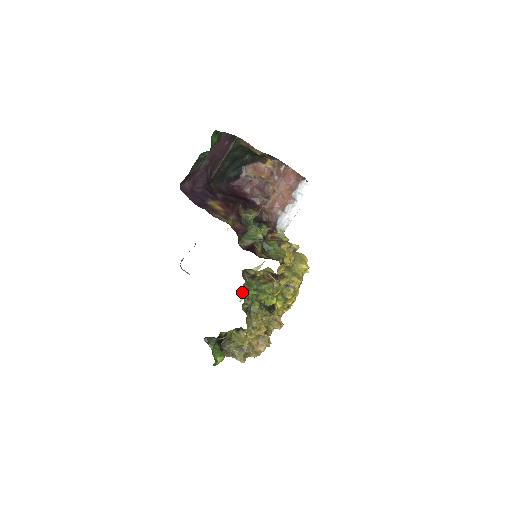
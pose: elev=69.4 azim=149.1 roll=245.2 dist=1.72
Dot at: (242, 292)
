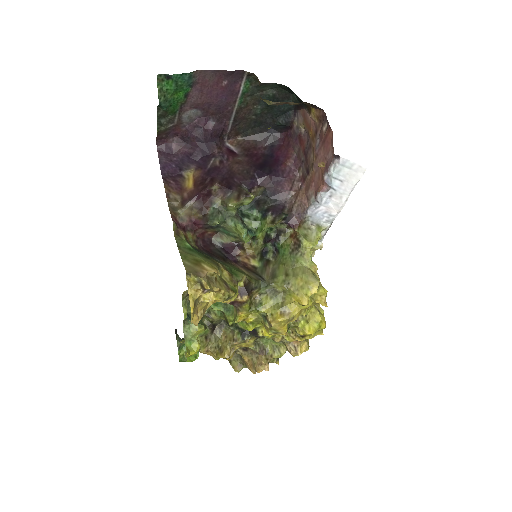
Dot at: (188, 304)
